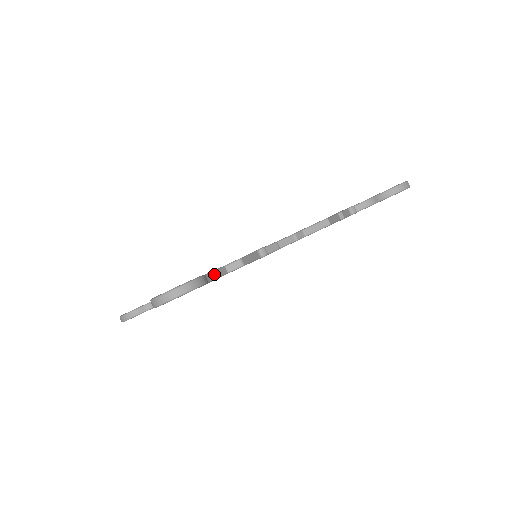
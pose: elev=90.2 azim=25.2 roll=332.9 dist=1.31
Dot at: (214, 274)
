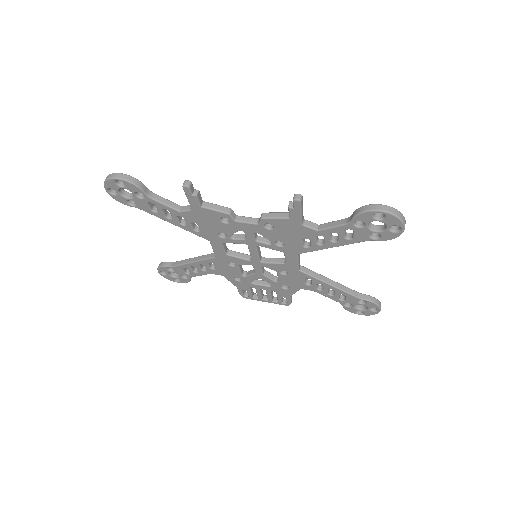
Dot at: (163, 200)
